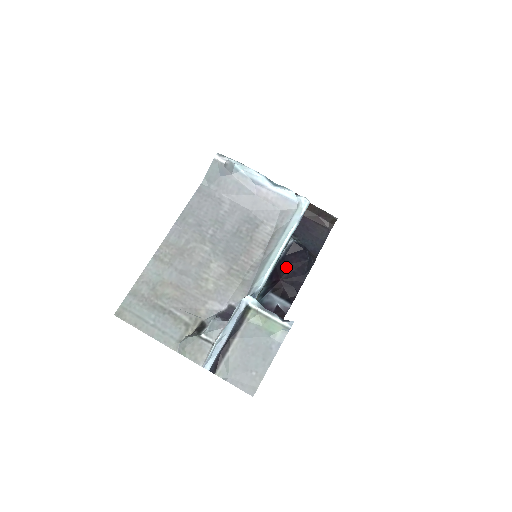
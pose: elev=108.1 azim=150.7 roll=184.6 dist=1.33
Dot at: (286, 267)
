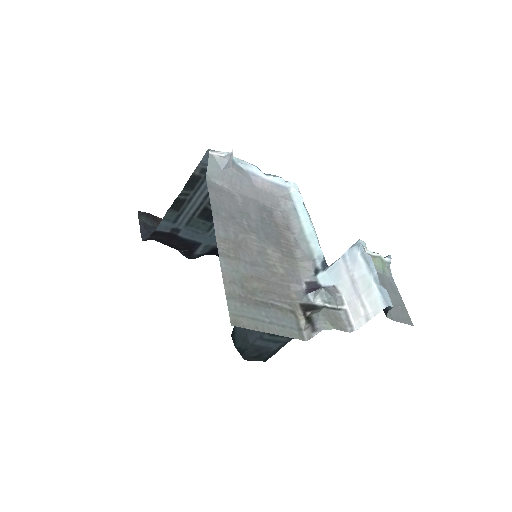
Dot at: occluded
